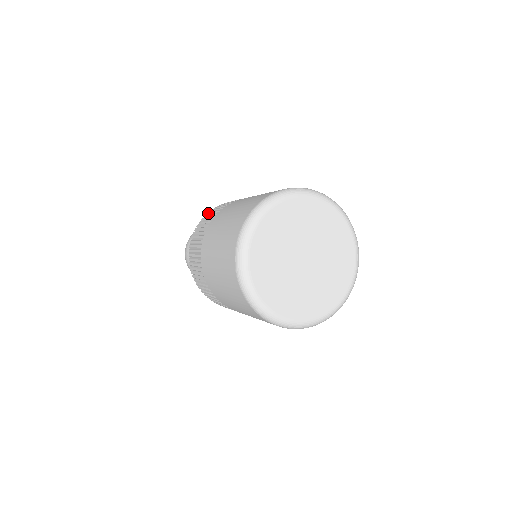
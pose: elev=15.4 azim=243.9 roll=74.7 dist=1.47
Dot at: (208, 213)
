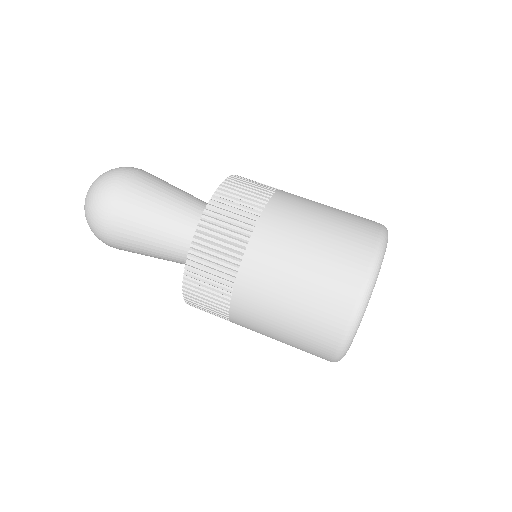
Dot at: (229, 182)
